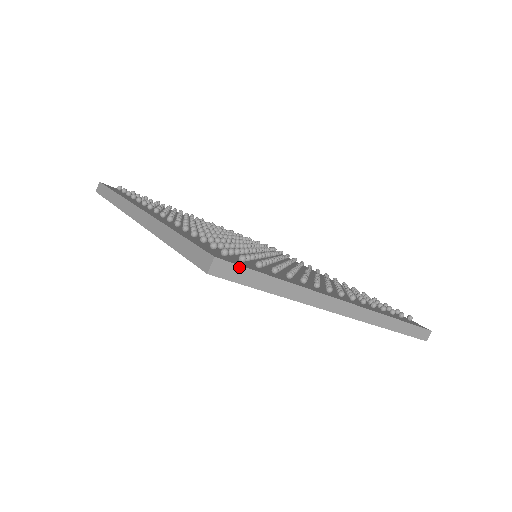
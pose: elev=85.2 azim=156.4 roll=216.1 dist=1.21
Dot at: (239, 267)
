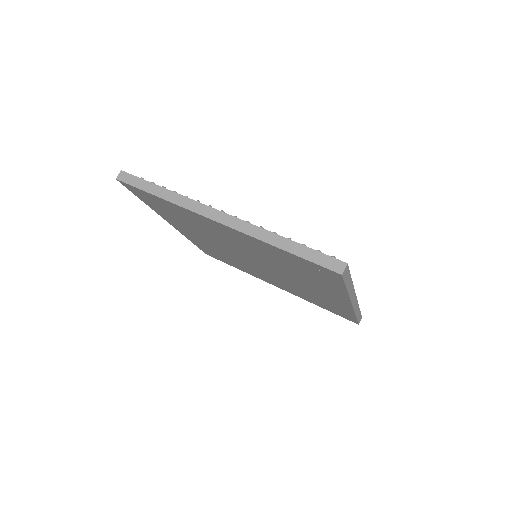
Dot at: (349, 271)
